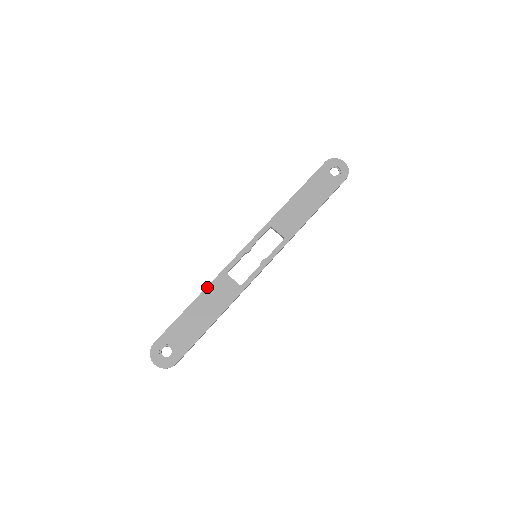
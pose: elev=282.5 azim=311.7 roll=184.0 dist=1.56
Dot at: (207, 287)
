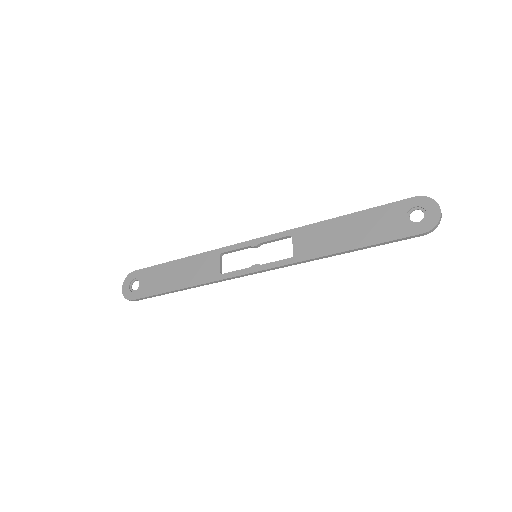
Dot at: (197, 254)
